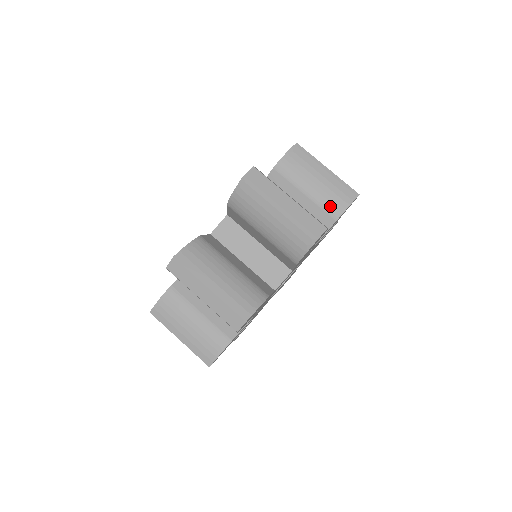
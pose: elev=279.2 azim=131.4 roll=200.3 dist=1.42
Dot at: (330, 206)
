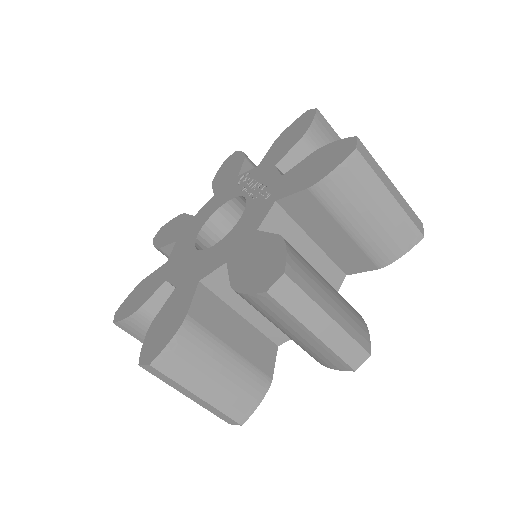
Dot at: (307, 352)
